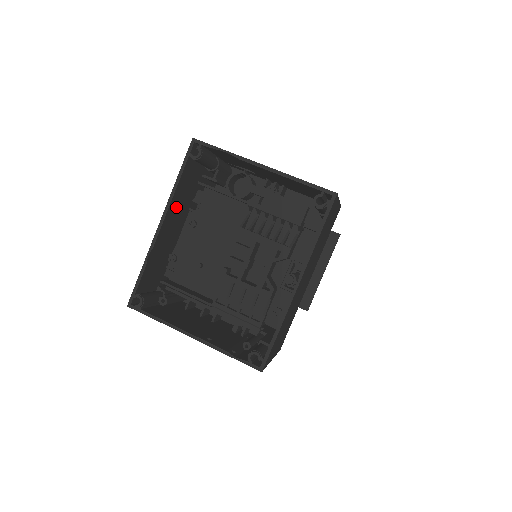
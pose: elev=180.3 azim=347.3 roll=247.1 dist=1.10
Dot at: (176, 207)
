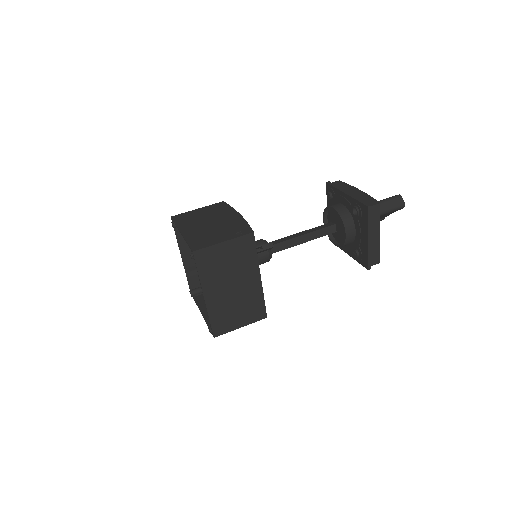
Dot at: (188, 247)
